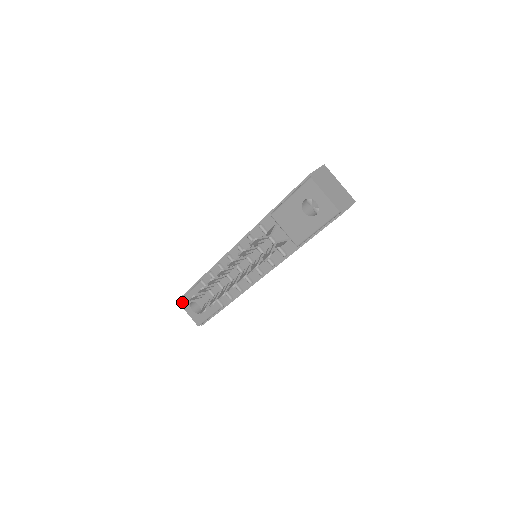
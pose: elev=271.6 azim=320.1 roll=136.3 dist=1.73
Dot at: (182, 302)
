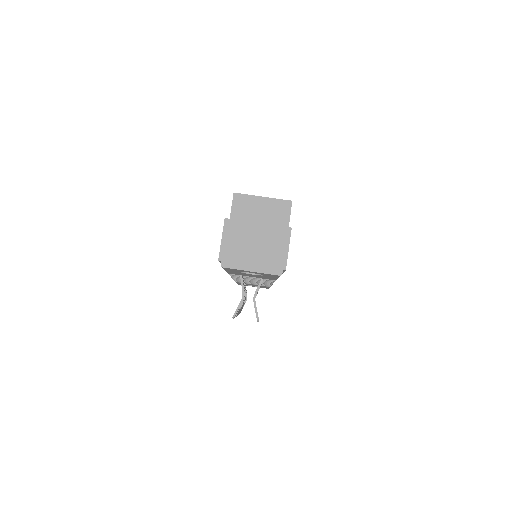
Dot at: (239, 284)
